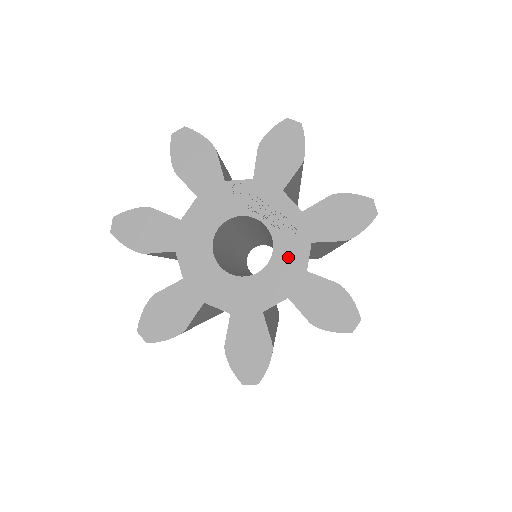
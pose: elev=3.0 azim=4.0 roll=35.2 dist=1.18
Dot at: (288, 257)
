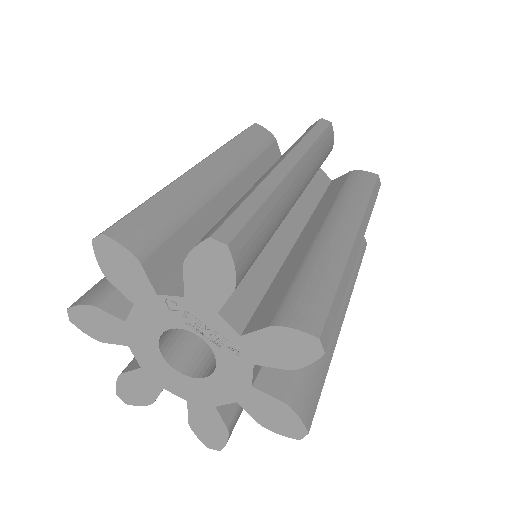
Dot at: (232, 372)
